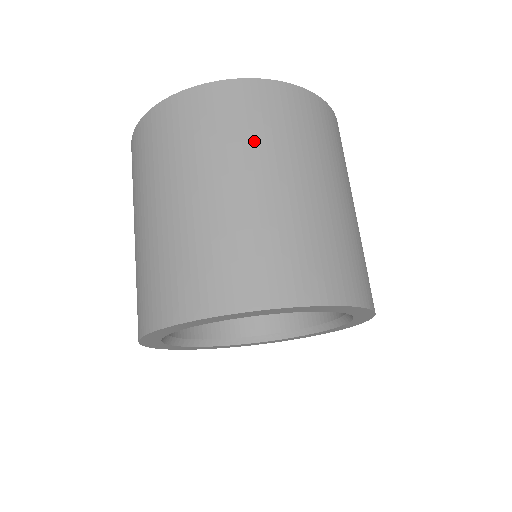
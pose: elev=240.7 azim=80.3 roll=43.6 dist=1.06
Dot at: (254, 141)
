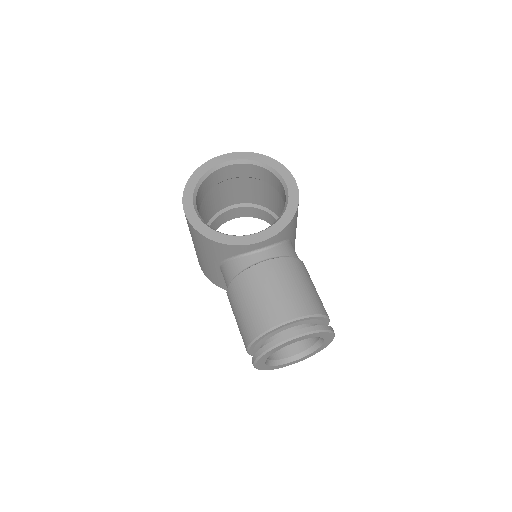
Dot at: occluded
